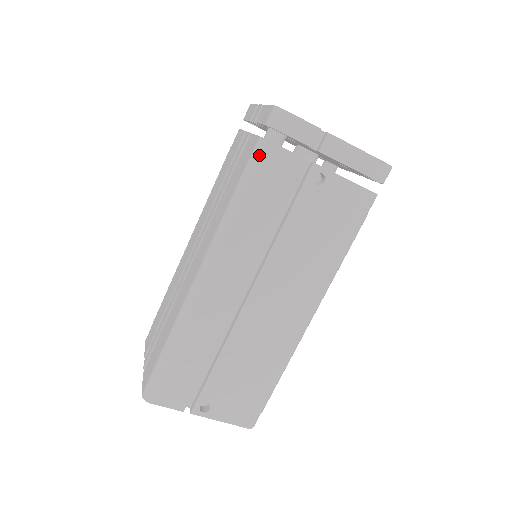
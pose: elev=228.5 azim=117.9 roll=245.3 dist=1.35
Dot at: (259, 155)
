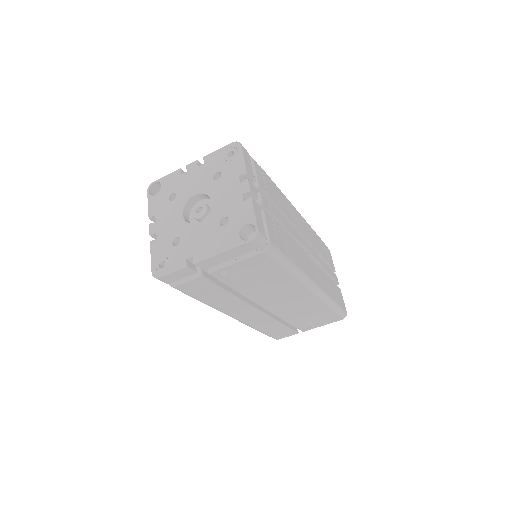
Dot at: occluded
